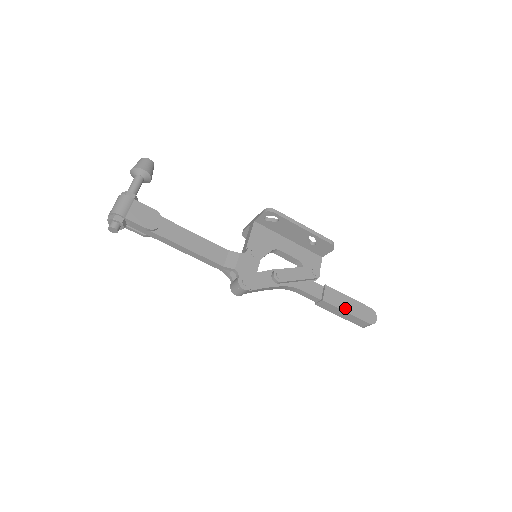
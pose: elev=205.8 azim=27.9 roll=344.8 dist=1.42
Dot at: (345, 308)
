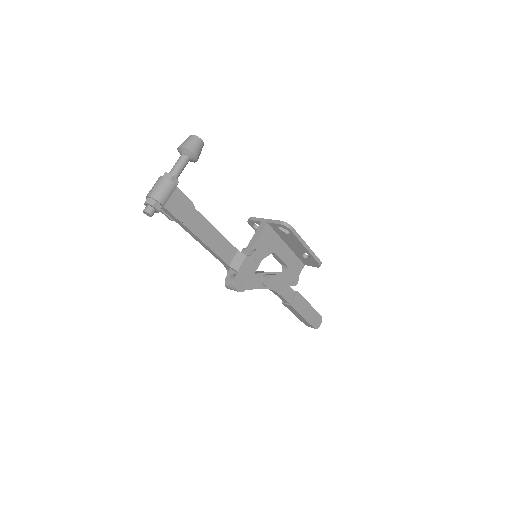
Dot at: (303, 314)
